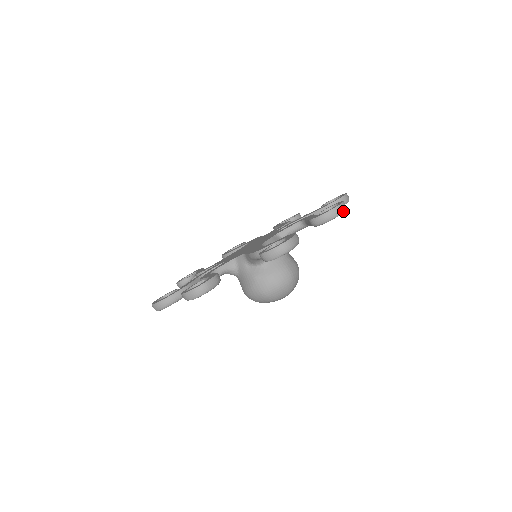
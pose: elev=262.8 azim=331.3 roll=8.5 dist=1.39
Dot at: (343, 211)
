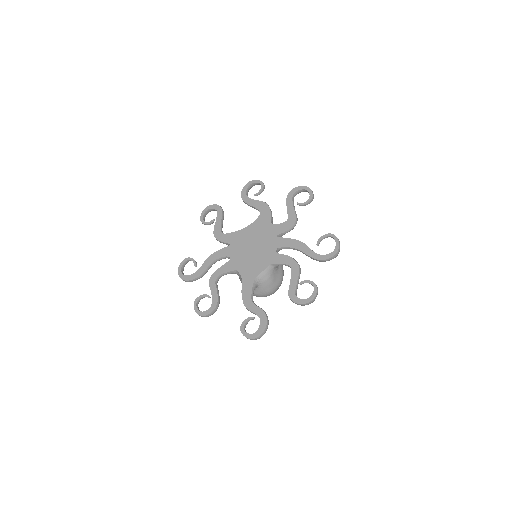
Dot at: occluded
